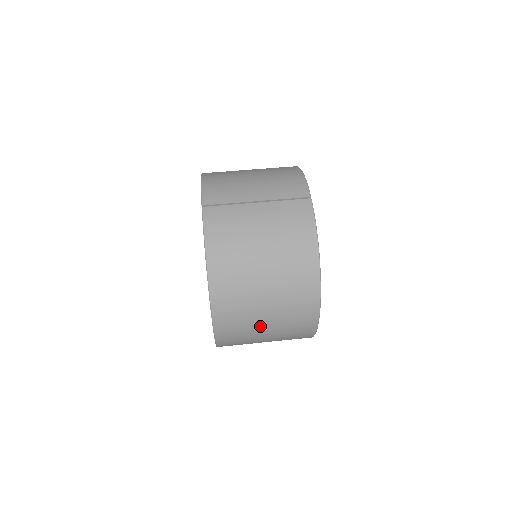
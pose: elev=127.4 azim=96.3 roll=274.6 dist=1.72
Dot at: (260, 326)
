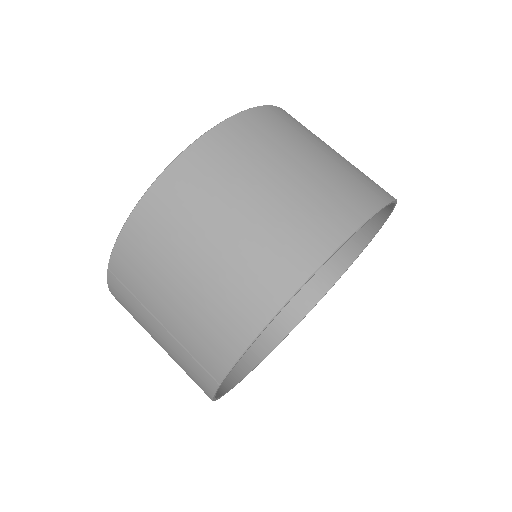
Dot at: occluded
